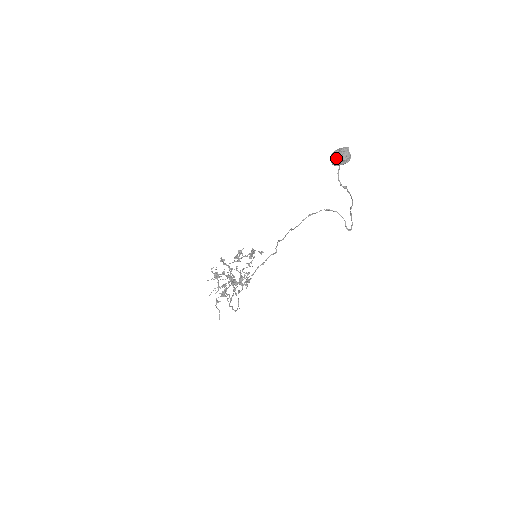
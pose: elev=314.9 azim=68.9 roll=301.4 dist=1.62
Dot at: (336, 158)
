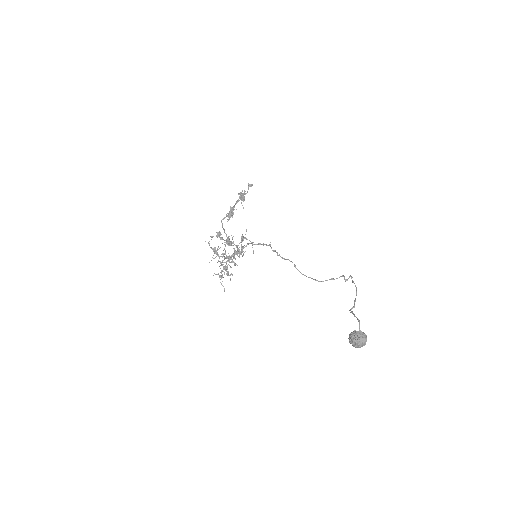
Dot at: (354, 346)
